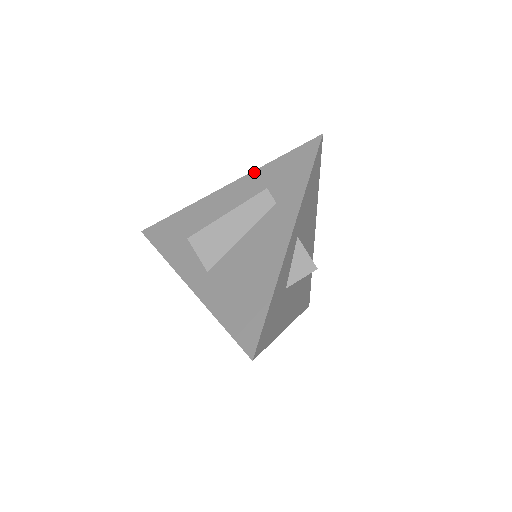
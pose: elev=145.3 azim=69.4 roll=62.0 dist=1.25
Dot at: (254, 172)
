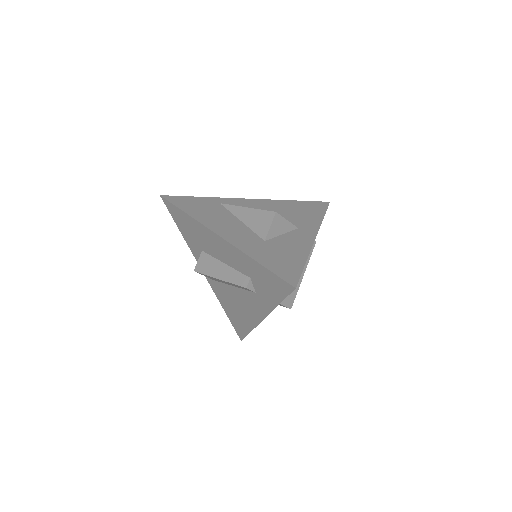
Dot at: (240, 252)
